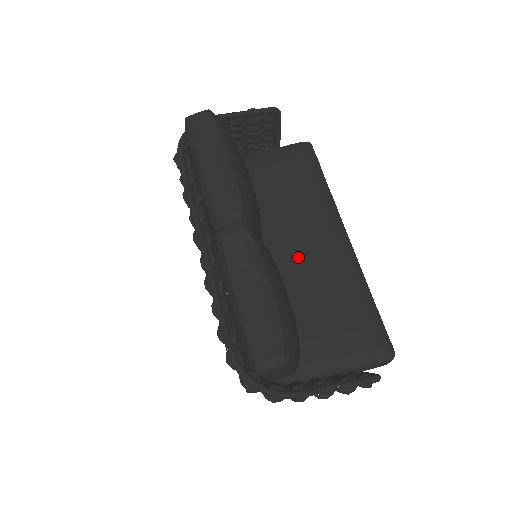
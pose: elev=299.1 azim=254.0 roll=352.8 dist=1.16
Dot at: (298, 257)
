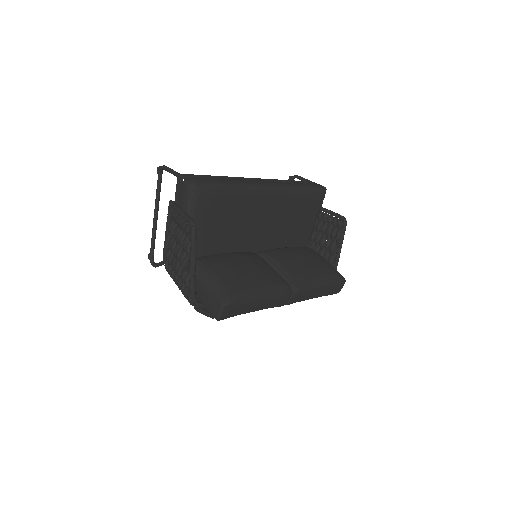
Dot at: (266, 228)
